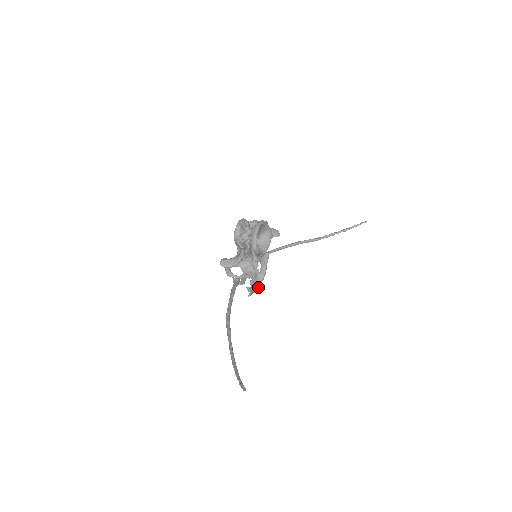
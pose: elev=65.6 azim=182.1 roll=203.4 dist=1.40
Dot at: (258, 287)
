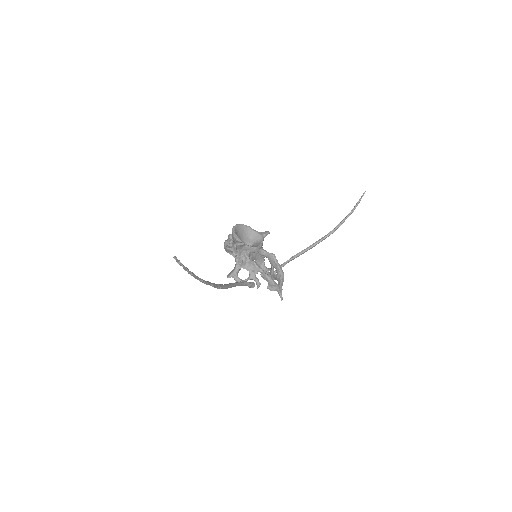
Dot at: (280, 284)
